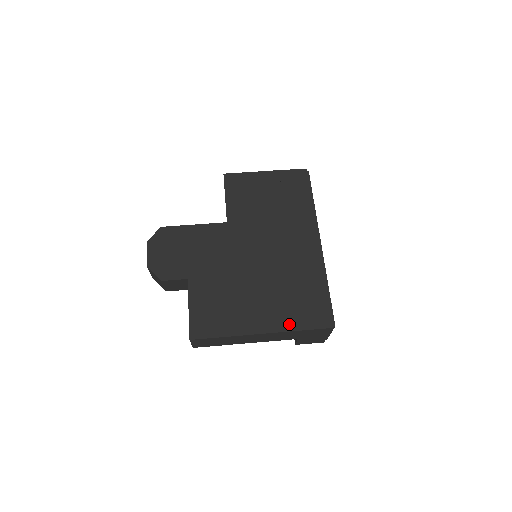
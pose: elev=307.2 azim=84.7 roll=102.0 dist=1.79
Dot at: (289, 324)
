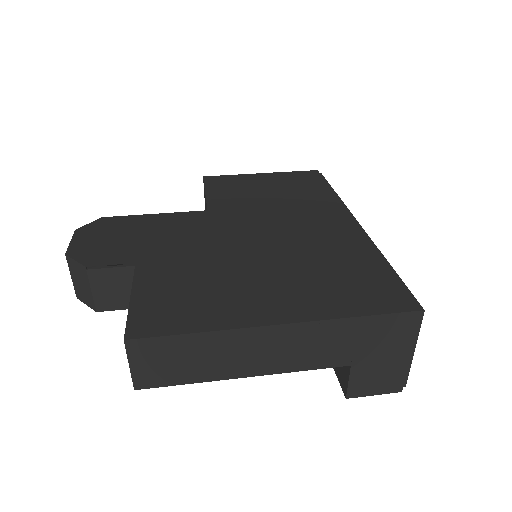
Dot at: (332, 309)
